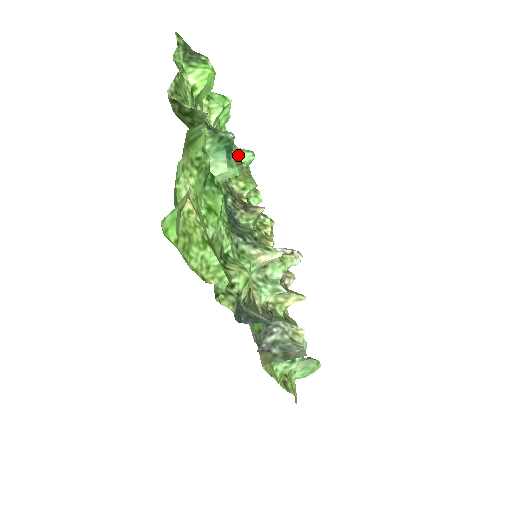
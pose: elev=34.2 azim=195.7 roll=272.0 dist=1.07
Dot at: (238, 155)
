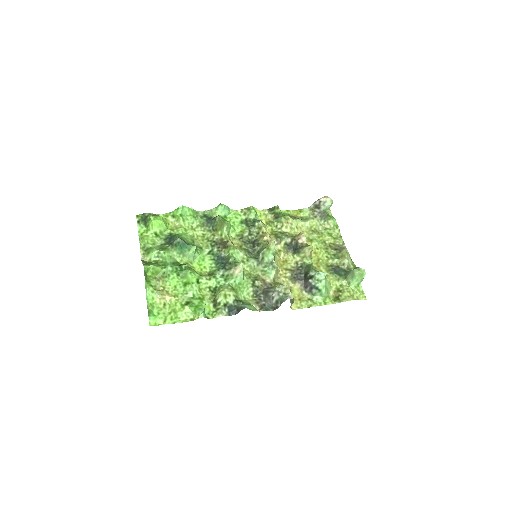
Dot at: (216, 213)
